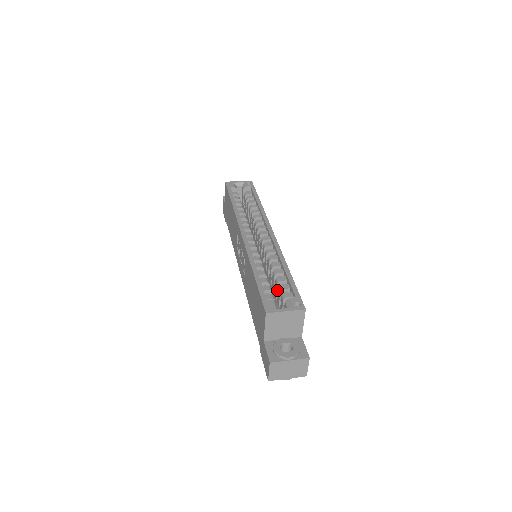
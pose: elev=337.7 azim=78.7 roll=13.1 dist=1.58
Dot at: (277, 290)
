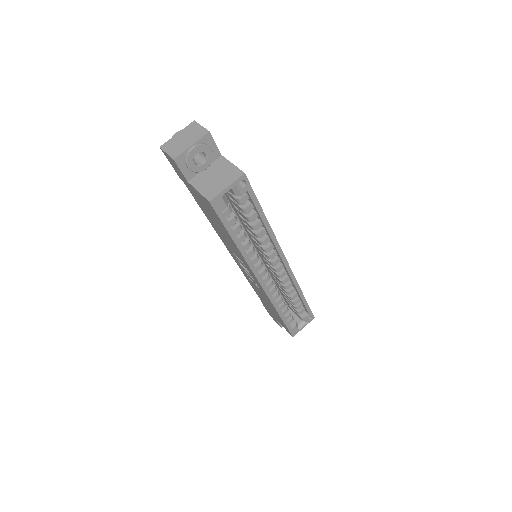
Dot at: (290, 302)
